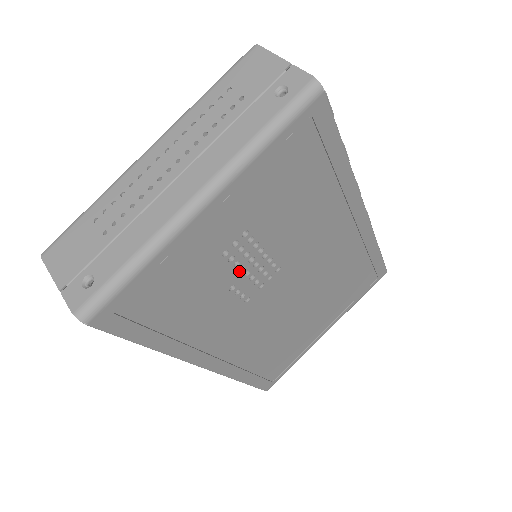
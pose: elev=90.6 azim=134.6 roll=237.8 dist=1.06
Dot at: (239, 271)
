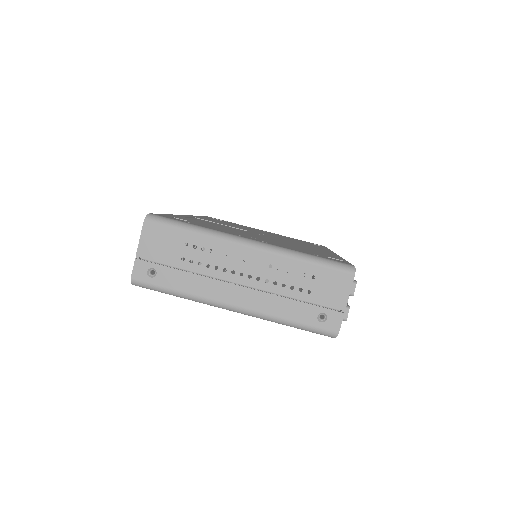
Dot at: occluded
